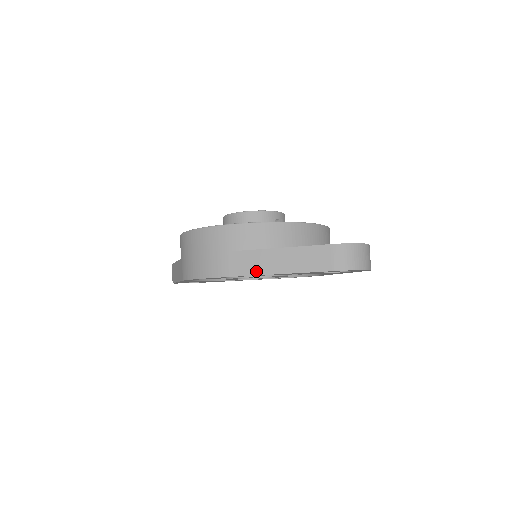
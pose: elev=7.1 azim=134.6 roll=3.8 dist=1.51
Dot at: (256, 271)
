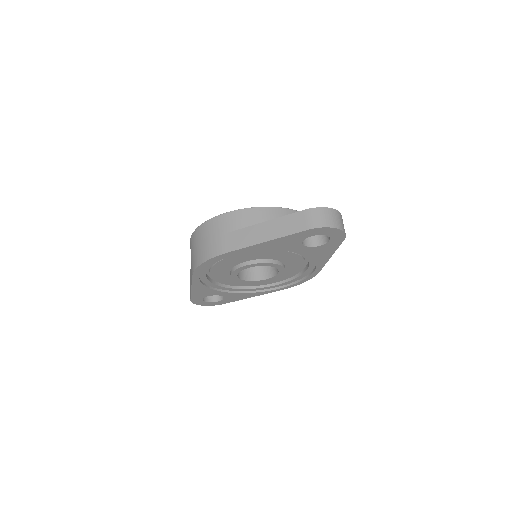
Dot at: (247, 244)
